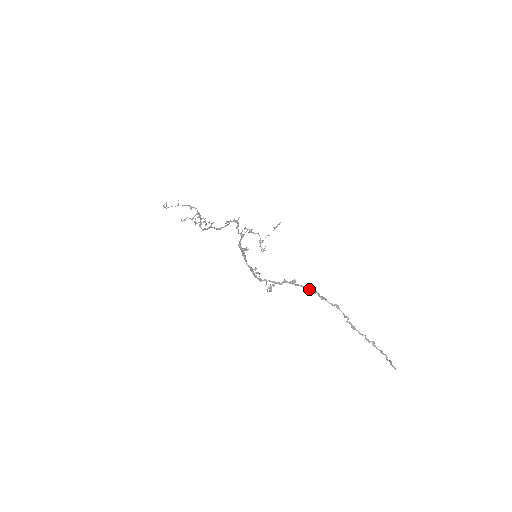
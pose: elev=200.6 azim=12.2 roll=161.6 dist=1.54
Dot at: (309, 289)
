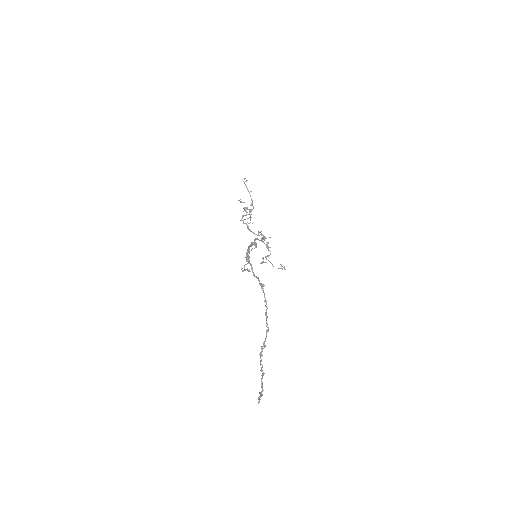
Dot at: occluded
